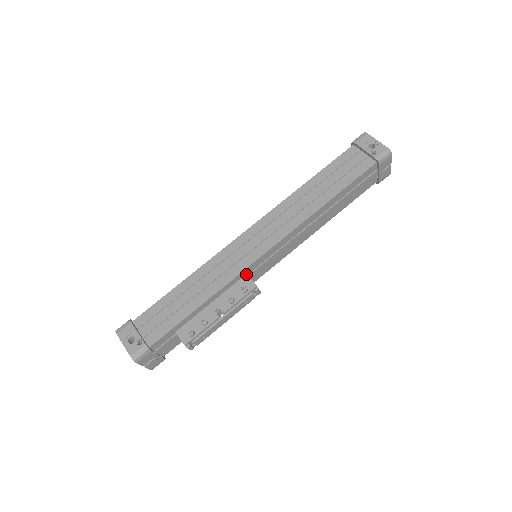
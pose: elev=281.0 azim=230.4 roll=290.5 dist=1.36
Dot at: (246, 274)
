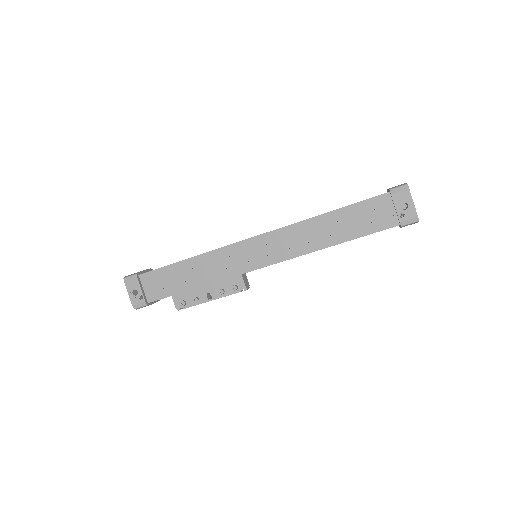
Dot at: (241, 274)
